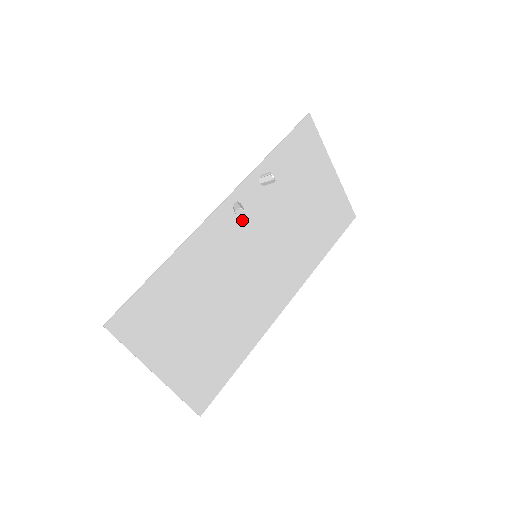
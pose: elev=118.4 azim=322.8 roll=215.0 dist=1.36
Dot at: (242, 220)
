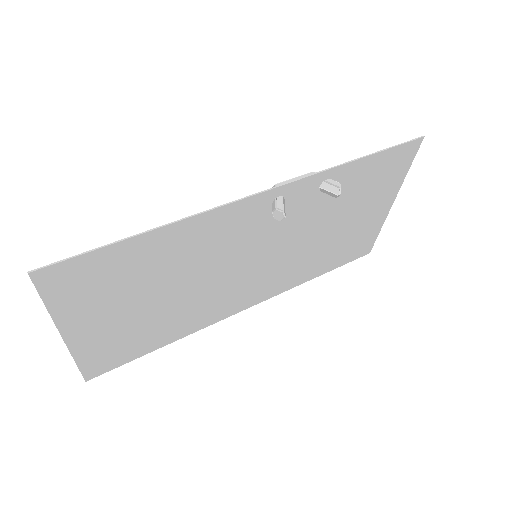
Dot at: (272, 216)
